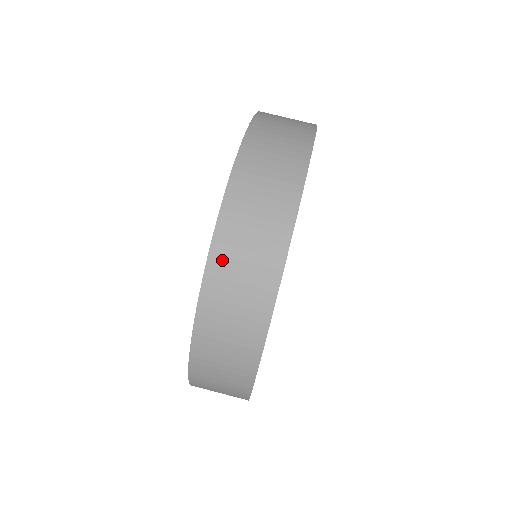
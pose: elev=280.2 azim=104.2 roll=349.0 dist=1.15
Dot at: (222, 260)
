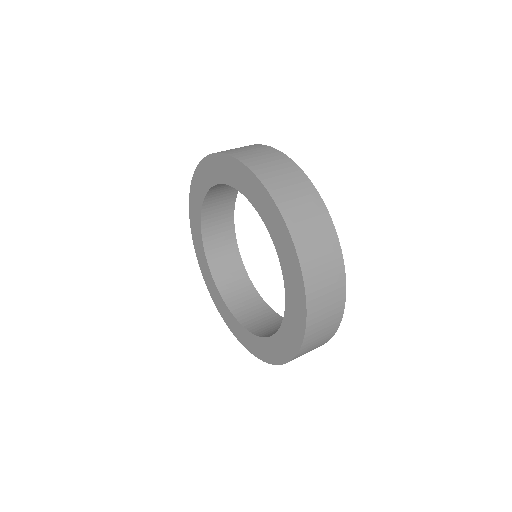
Dot at: occluded
